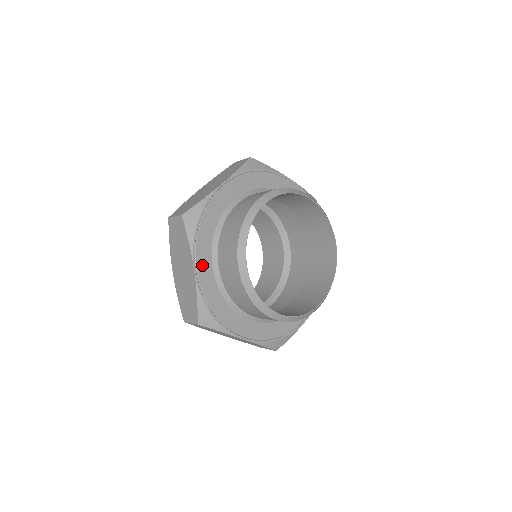
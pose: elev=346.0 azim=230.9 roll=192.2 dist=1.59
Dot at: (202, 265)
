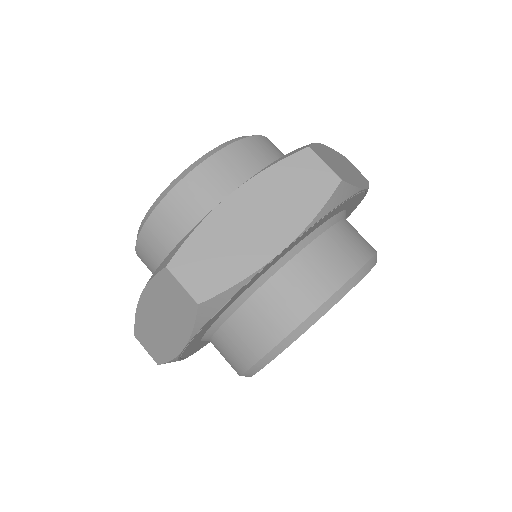
Dot at: (196, 338)
